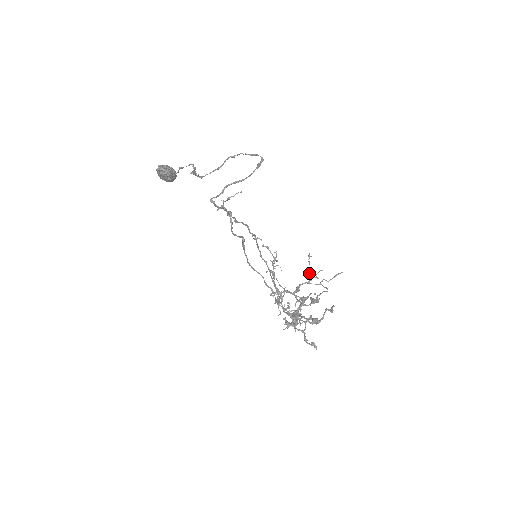
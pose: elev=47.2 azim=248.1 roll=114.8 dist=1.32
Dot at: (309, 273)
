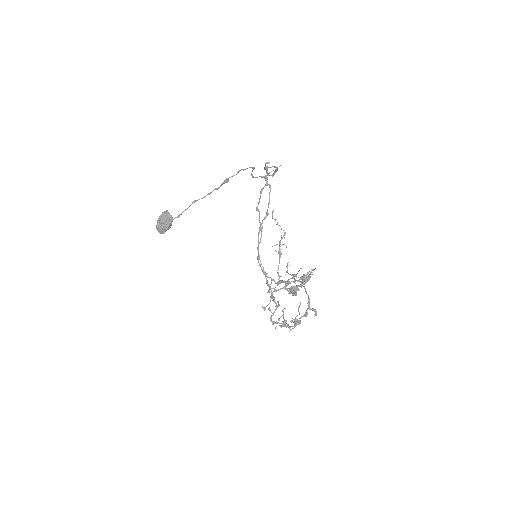
Dot at: occluded
